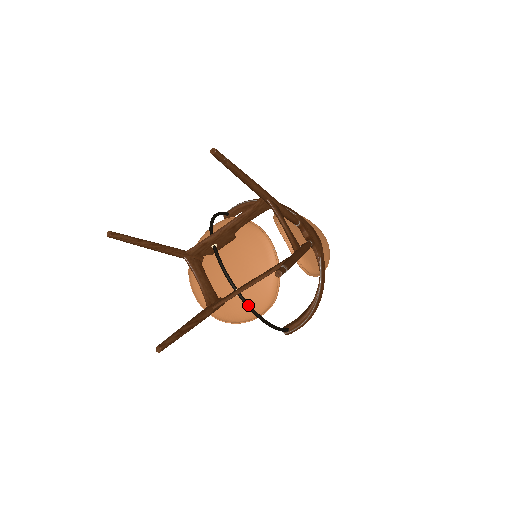
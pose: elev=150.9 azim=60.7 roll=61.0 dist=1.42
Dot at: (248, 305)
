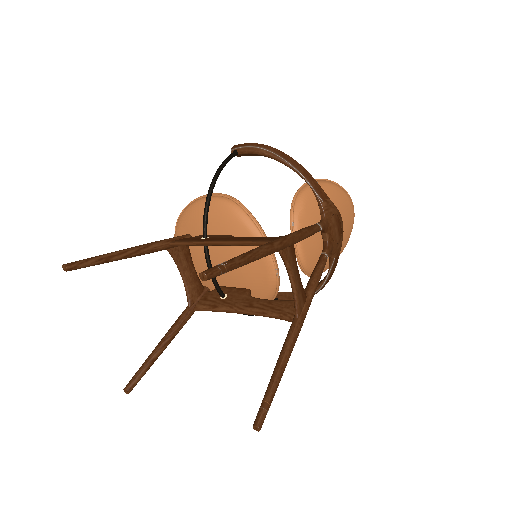
Dot at: occluded
